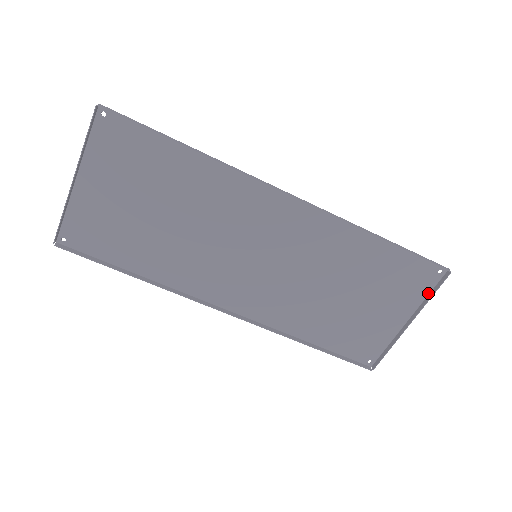
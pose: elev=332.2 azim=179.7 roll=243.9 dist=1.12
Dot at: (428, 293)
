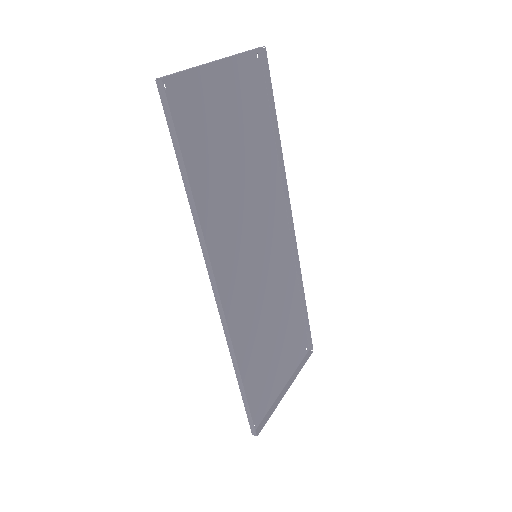
Dot at: (298, 365)
